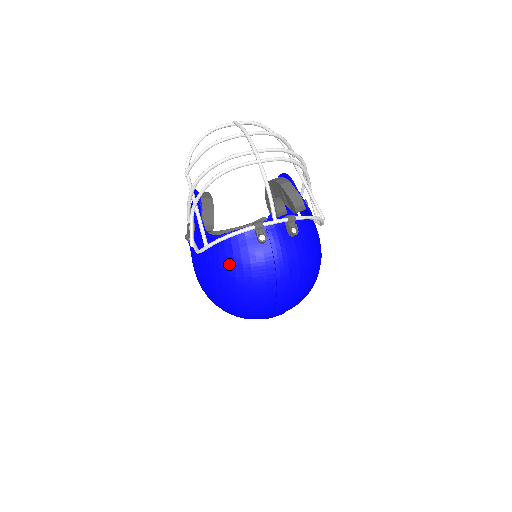
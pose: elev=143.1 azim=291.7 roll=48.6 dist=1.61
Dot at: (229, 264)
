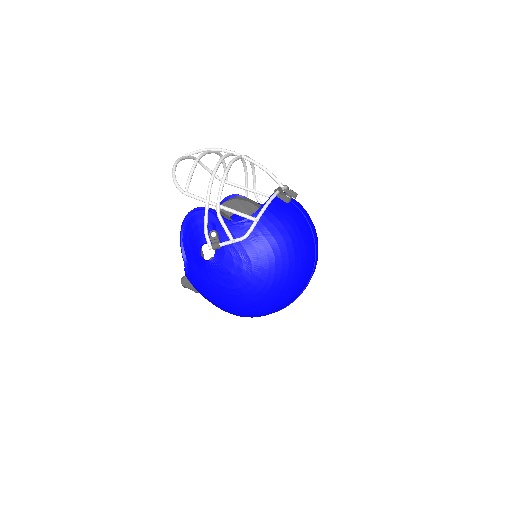
Dot at: (278, 228)
